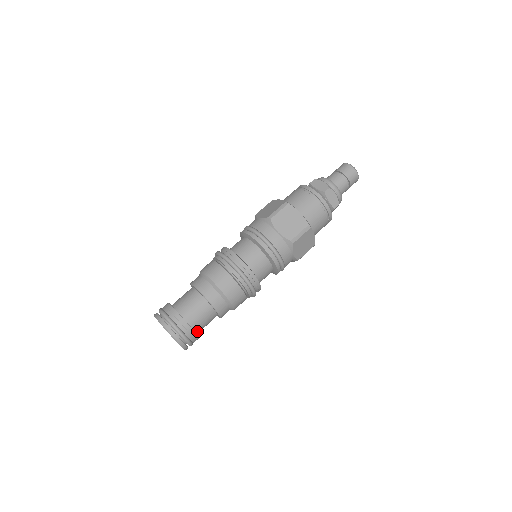
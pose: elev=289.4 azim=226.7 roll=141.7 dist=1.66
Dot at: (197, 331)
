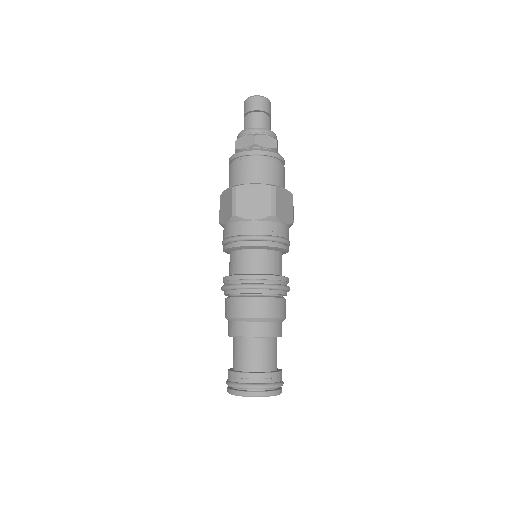
Dot at: (275, 368)
